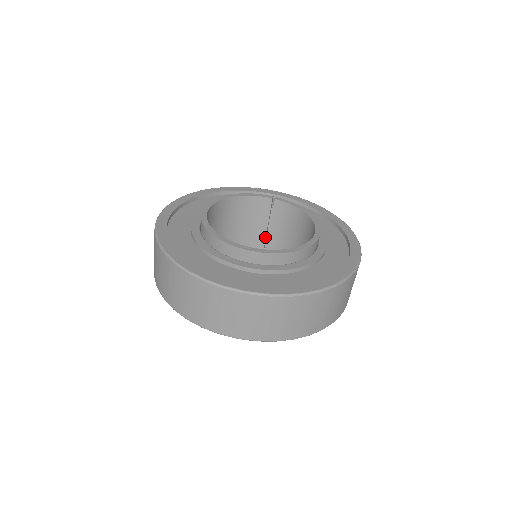
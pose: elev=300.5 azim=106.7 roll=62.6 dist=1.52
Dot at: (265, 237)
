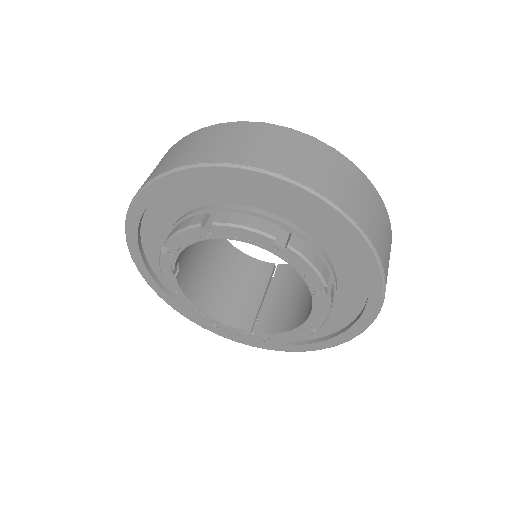
Dot at: (260, 304)
